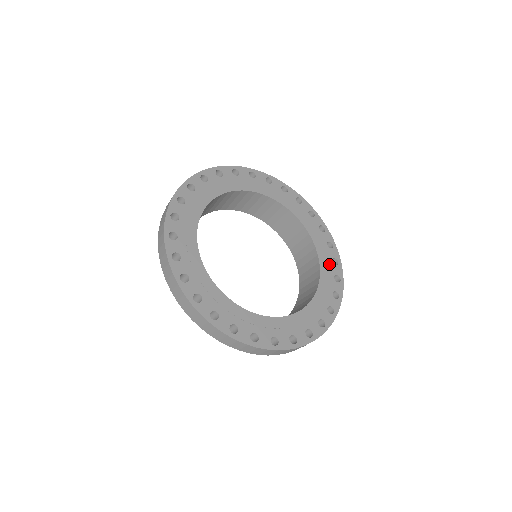
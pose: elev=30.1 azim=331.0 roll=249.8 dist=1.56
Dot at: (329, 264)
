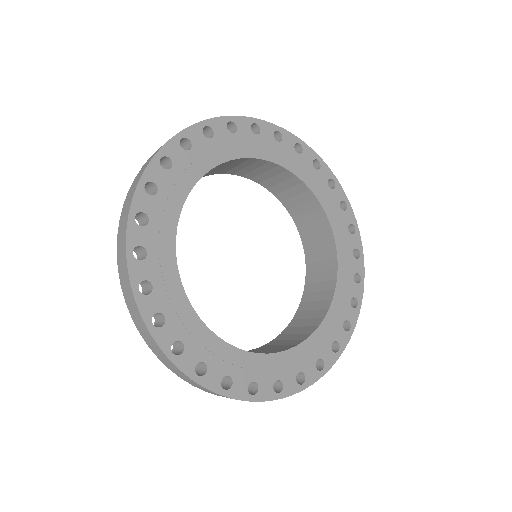
Dot at: (349, 258)
